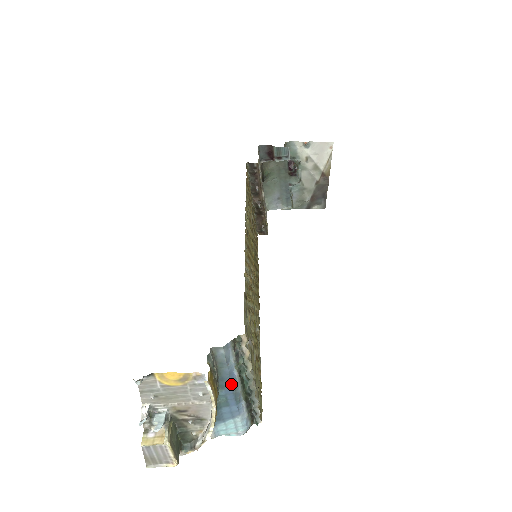
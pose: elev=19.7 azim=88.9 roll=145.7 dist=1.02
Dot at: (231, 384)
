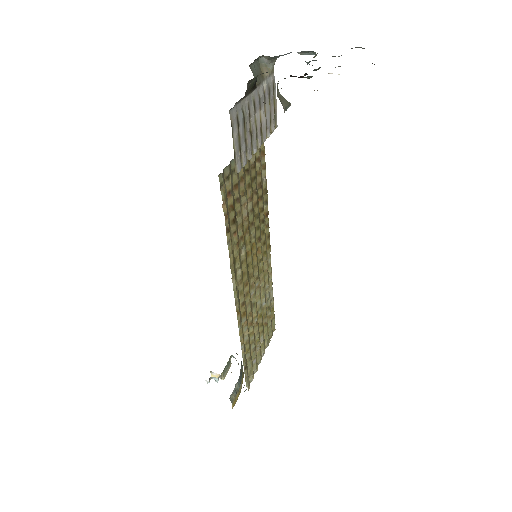
Dot at: occluded
